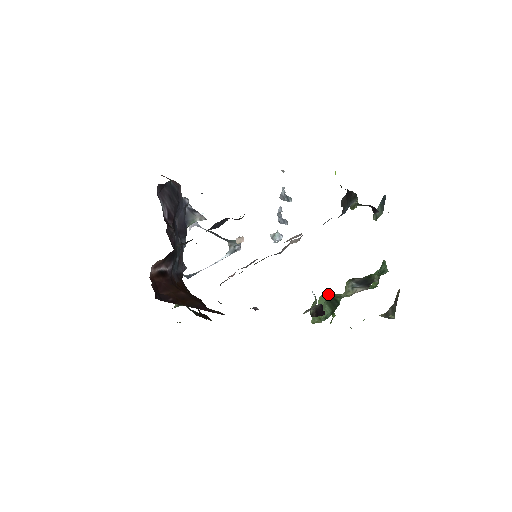
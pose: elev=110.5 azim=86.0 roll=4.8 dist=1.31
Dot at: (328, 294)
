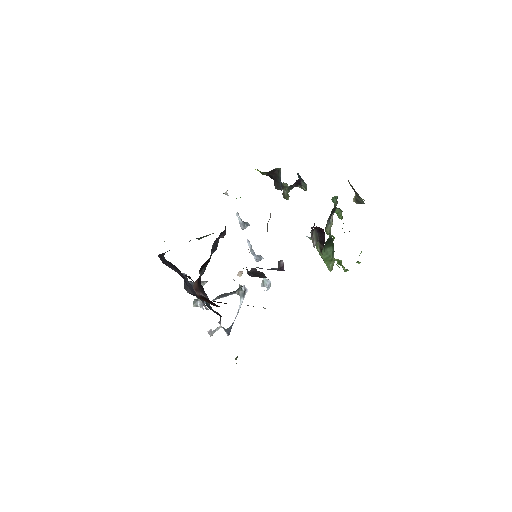
Dot at: occluded
